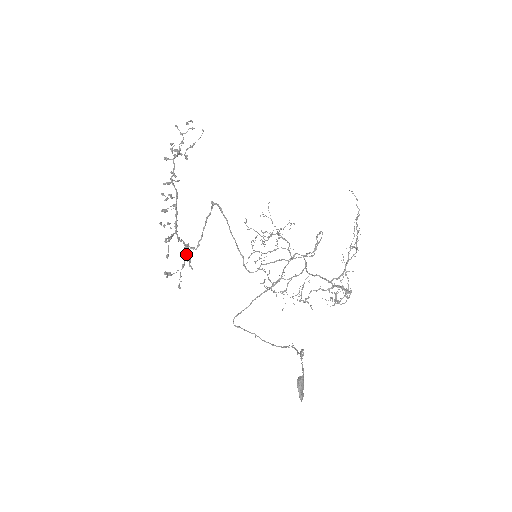
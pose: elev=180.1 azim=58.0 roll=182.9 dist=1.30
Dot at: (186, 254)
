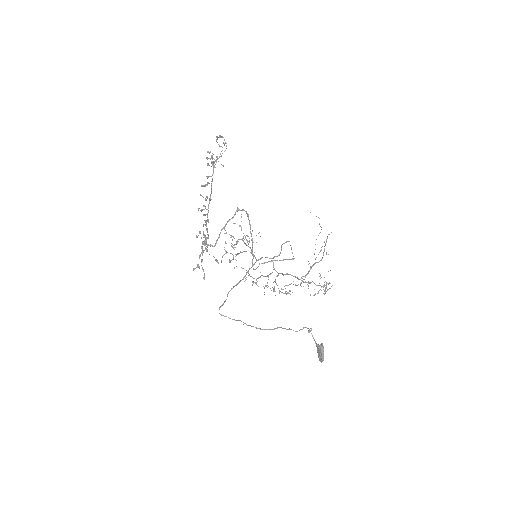
Dot at: (203, 250)
